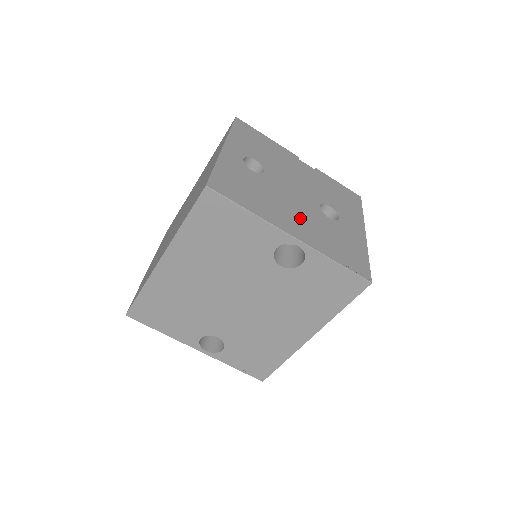
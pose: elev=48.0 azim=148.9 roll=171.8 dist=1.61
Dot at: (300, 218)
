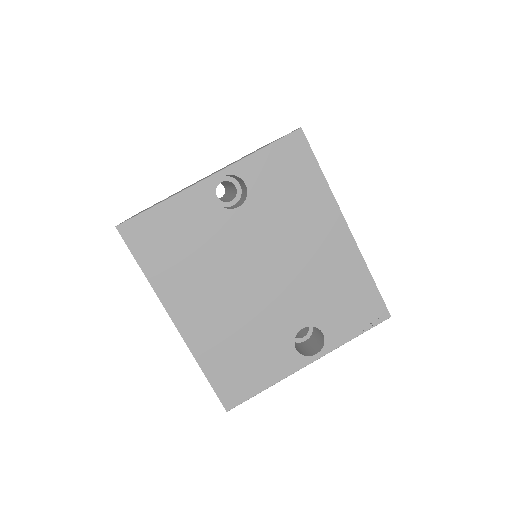
Dot at: occluded
